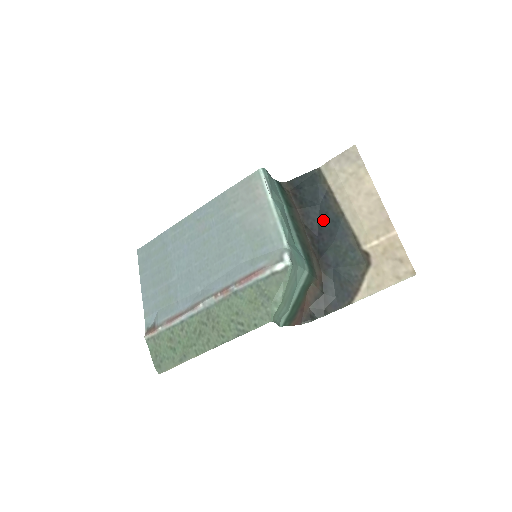
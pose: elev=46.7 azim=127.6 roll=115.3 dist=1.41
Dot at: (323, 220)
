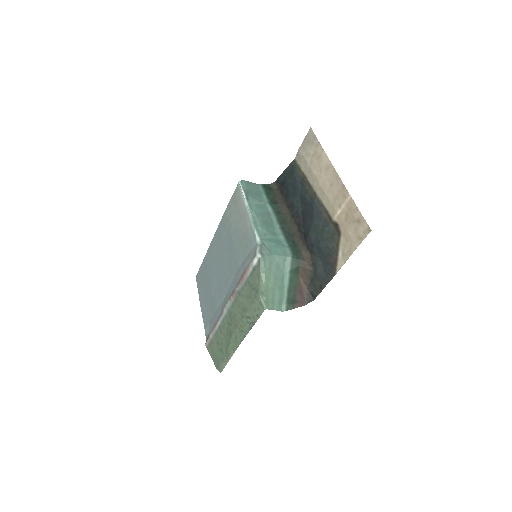
Dot at: (303, 205)
